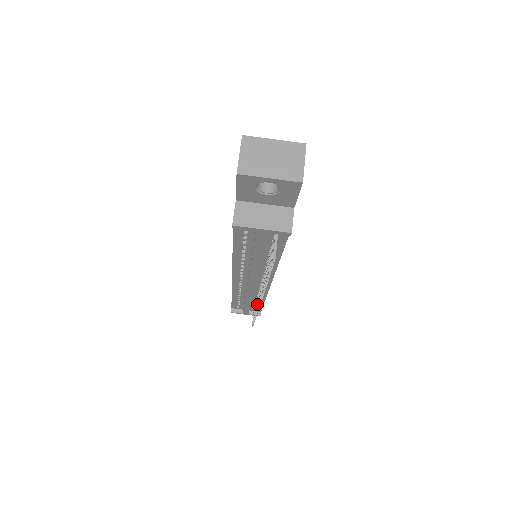
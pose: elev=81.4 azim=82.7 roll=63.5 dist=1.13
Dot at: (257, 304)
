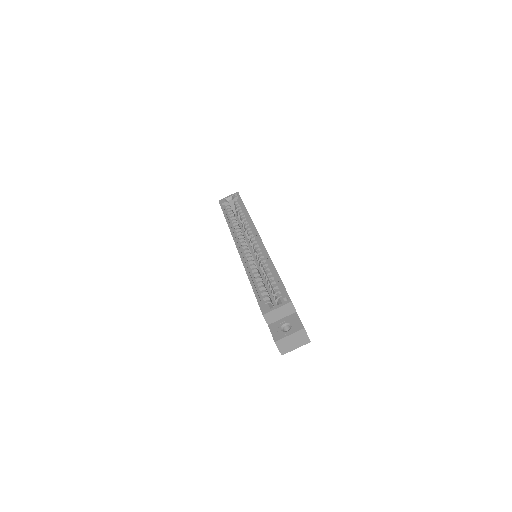
Dot at: occluded
